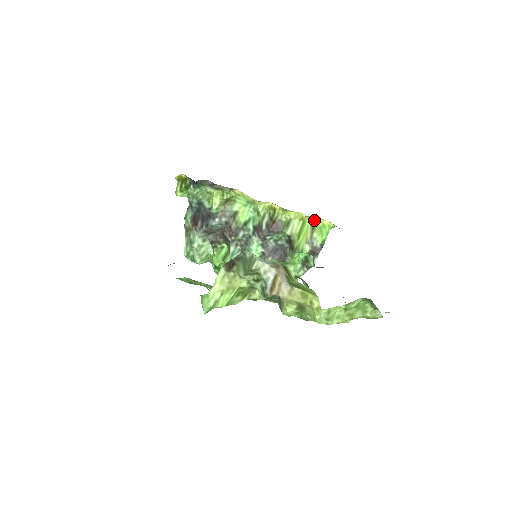
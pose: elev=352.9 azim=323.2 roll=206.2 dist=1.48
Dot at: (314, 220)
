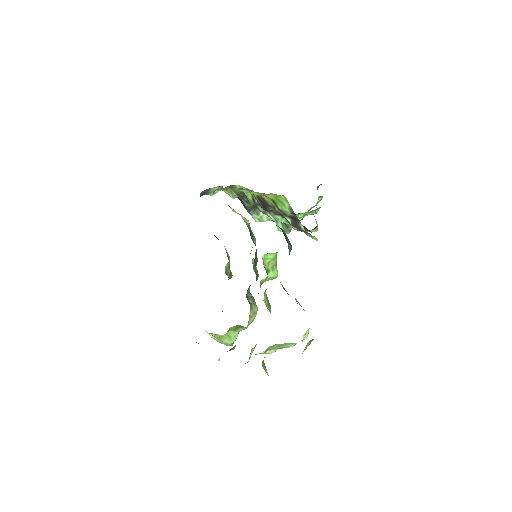
Dot at: (265, 196)
